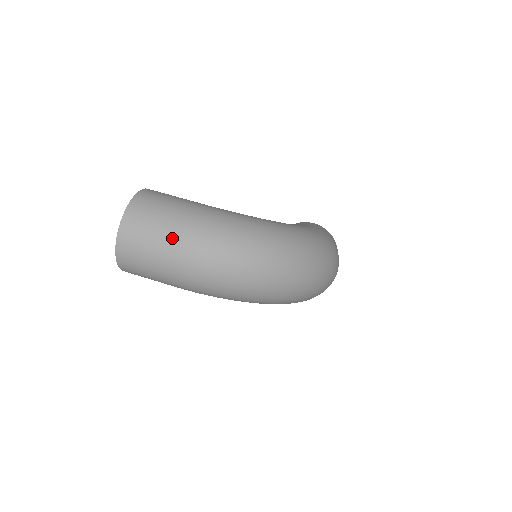
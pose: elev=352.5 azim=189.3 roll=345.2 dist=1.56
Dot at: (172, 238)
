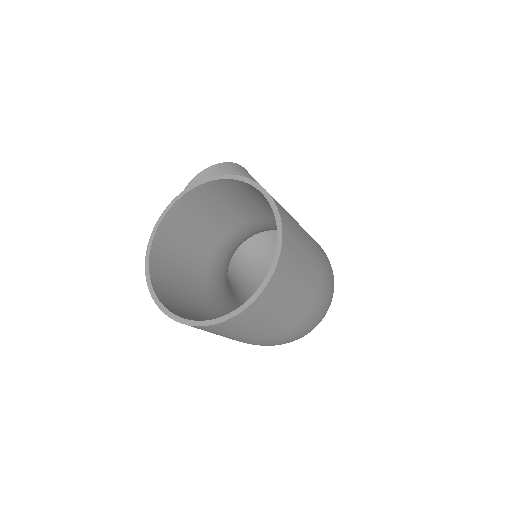
Dot at: (303, 309)
